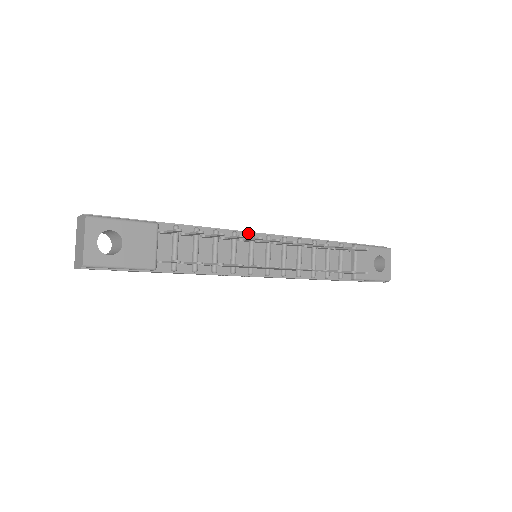
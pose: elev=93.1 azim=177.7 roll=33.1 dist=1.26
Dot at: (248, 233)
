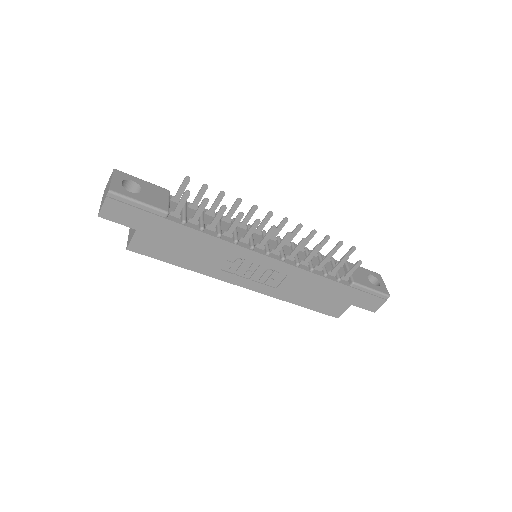
Dot at: occluded
